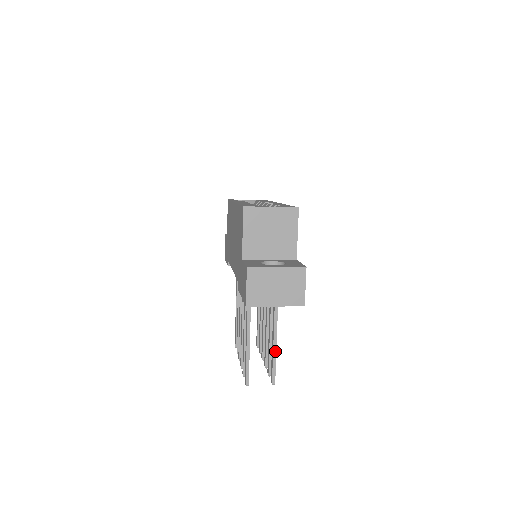
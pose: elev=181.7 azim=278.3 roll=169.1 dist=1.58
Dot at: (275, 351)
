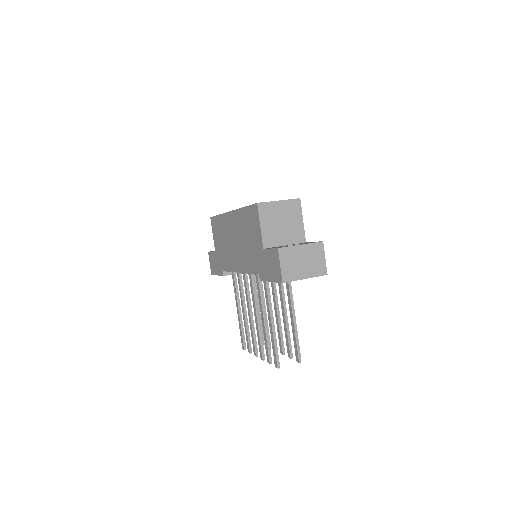
Dot at: (296, 331)
